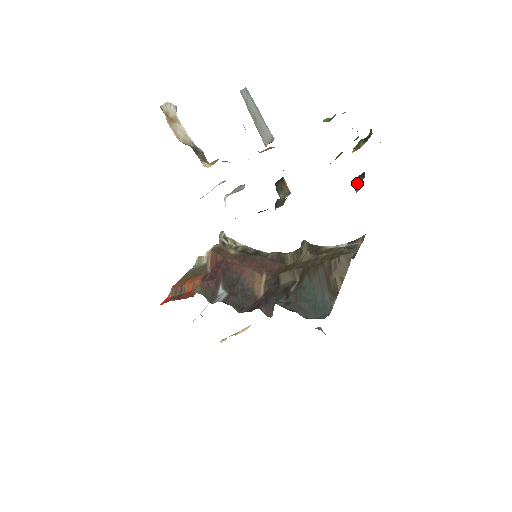
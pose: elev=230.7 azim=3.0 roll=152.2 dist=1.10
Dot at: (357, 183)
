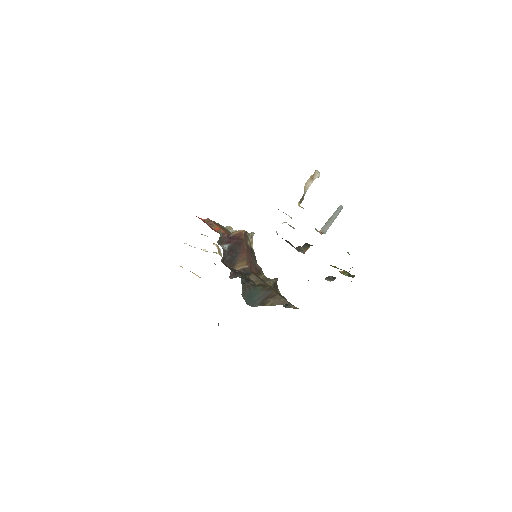
Dot at: (329, 278)
